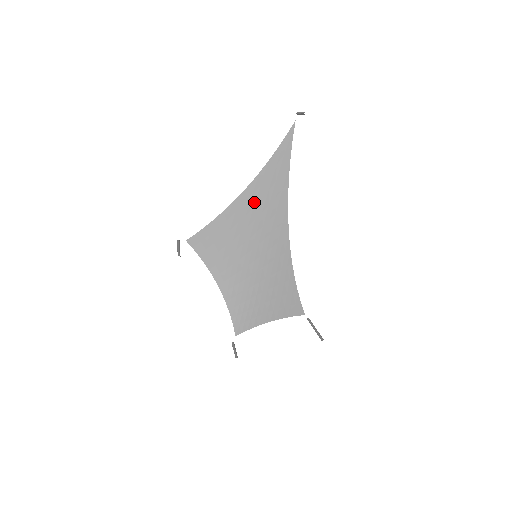
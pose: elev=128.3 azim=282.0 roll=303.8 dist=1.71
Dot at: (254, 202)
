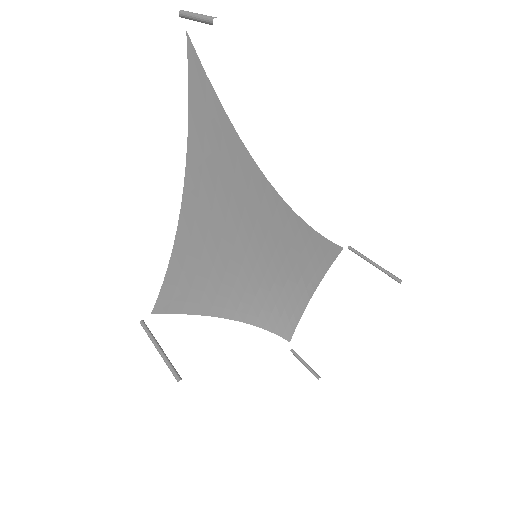
Dot at: (208, 205)
